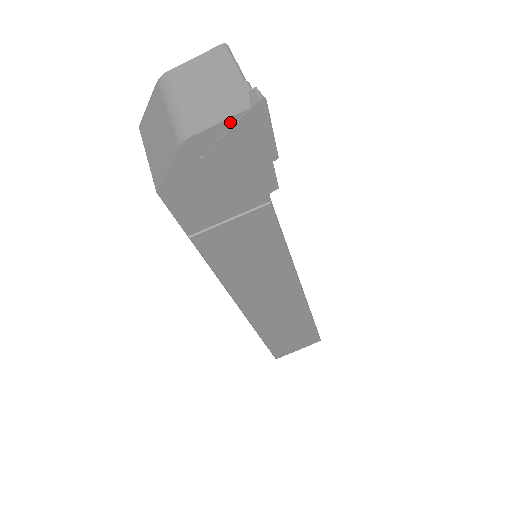
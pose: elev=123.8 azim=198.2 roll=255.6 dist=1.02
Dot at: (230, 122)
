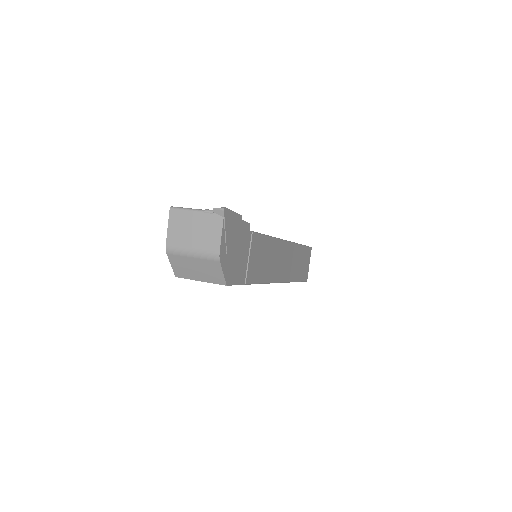
Dot at: (223, 230)
